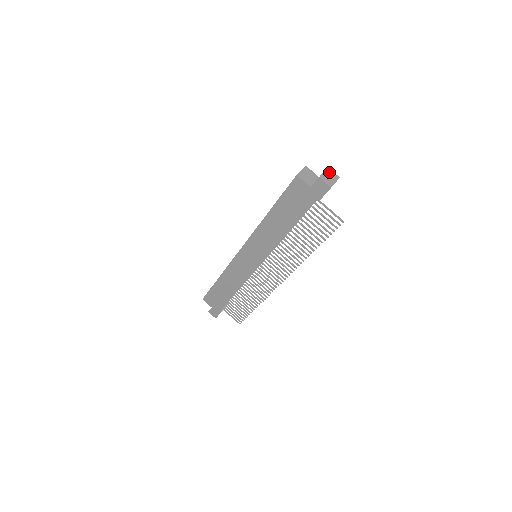
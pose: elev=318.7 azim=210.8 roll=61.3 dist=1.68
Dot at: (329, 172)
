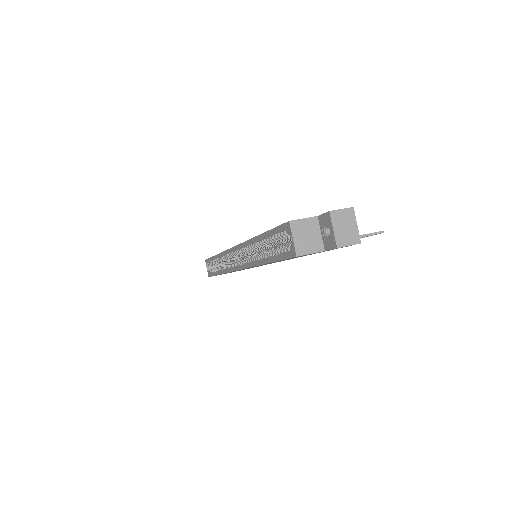
Dot at: (337, 218)
